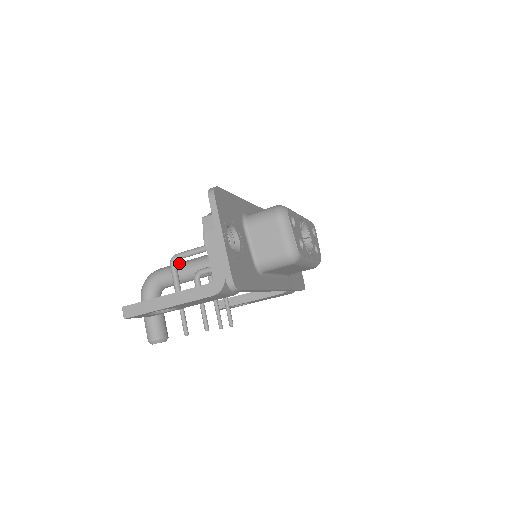
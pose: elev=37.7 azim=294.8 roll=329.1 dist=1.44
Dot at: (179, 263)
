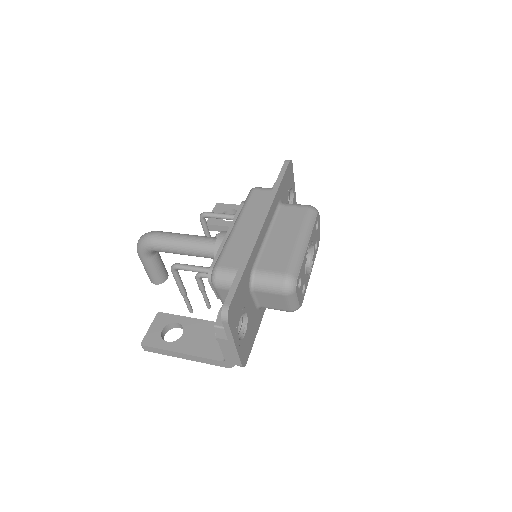
Dot at: (175, 241)
